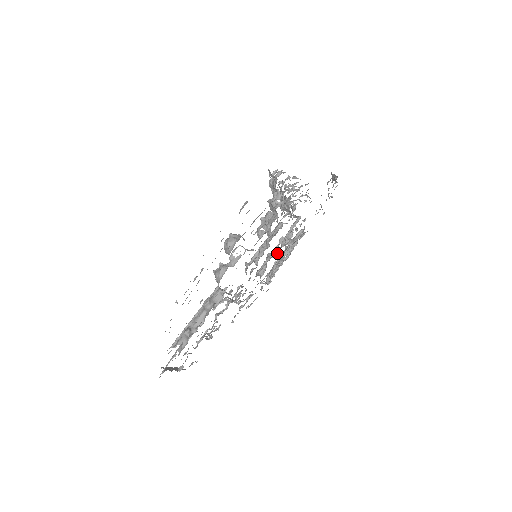
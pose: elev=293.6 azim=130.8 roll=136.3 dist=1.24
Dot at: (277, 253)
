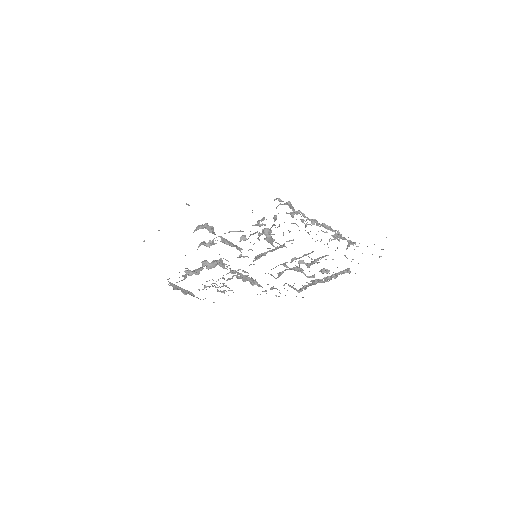
Dot at: (302, 270)
